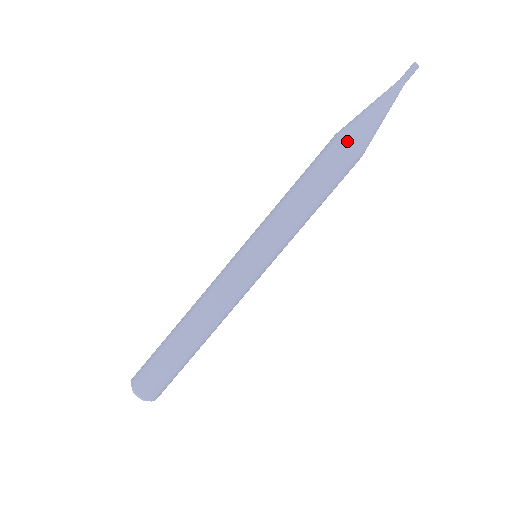
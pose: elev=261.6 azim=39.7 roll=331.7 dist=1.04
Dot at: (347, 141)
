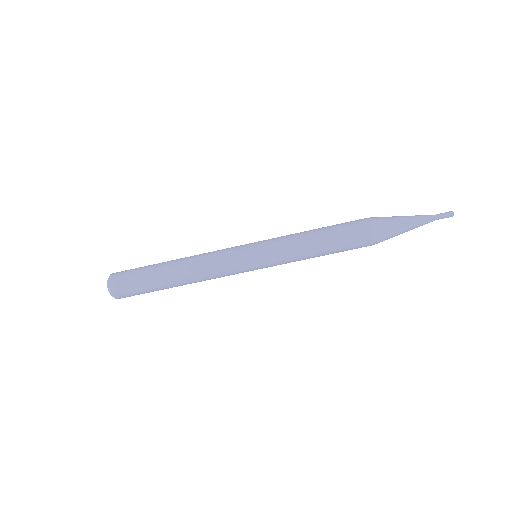
Dot at: (373, 242)
